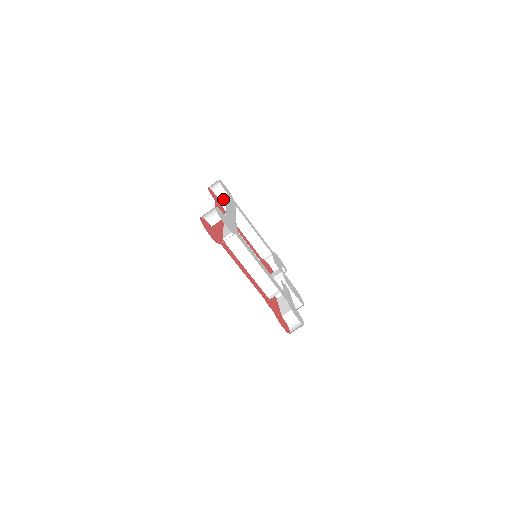
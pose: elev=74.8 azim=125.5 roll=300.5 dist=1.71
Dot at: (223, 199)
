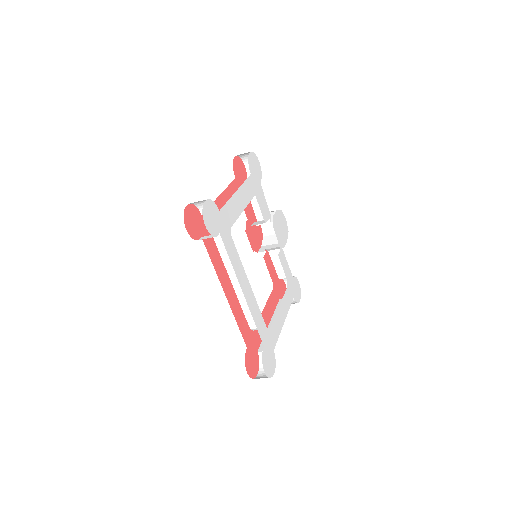
Dot at: (199, 203)
